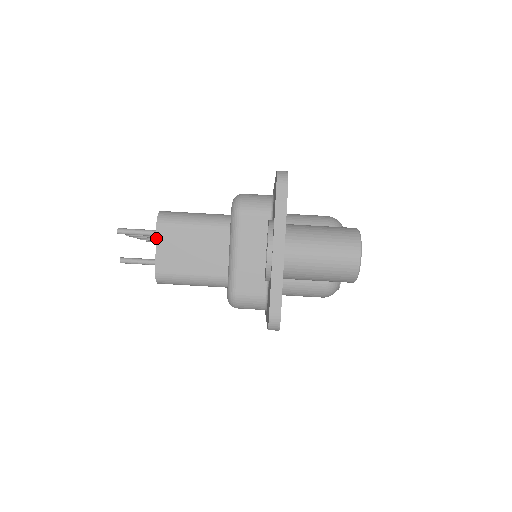
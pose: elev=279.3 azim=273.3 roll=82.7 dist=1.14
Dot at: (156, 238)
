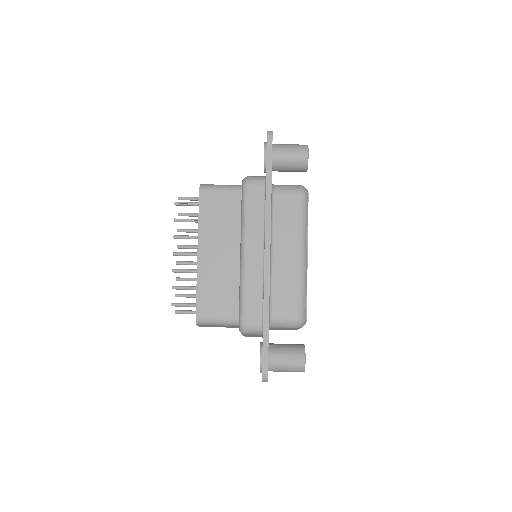
Dot at: occluded
